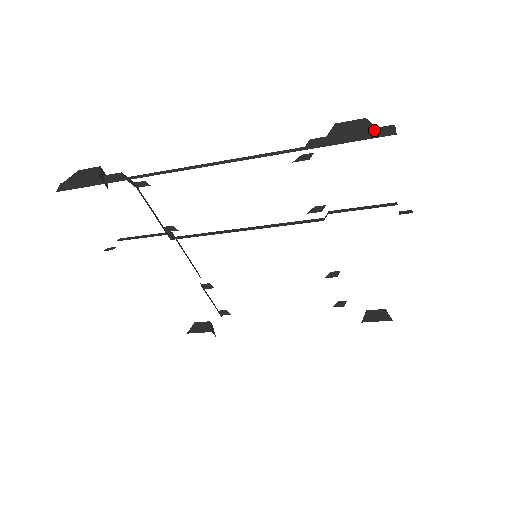
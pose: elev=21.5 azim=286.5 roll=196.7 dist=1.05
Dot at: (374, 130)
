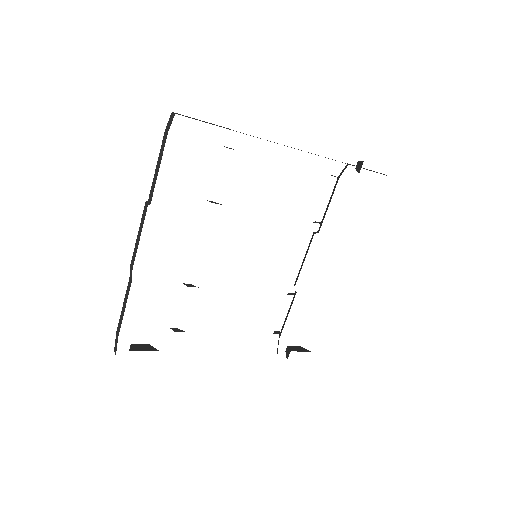
Dot at: (377, 172)
